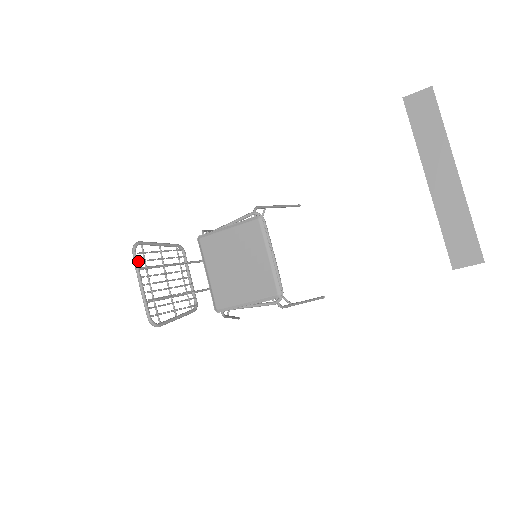
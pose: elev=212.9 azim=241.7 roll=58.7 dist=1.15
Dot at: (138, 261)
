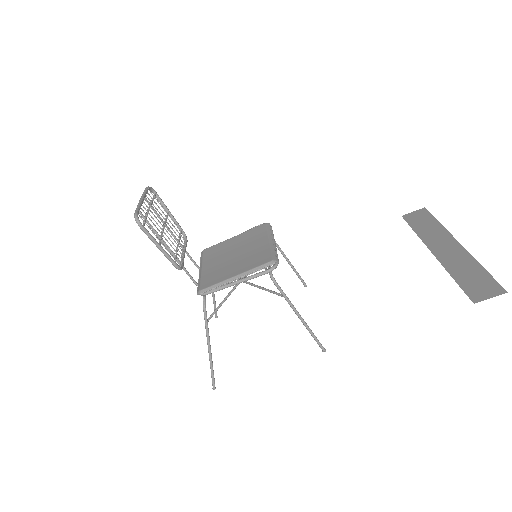
Dot at: (147, 192)
